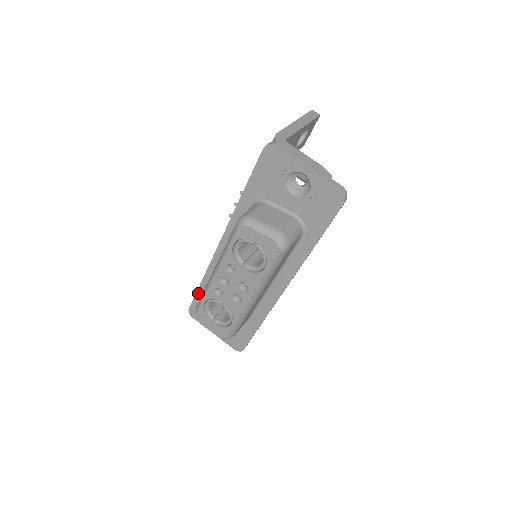
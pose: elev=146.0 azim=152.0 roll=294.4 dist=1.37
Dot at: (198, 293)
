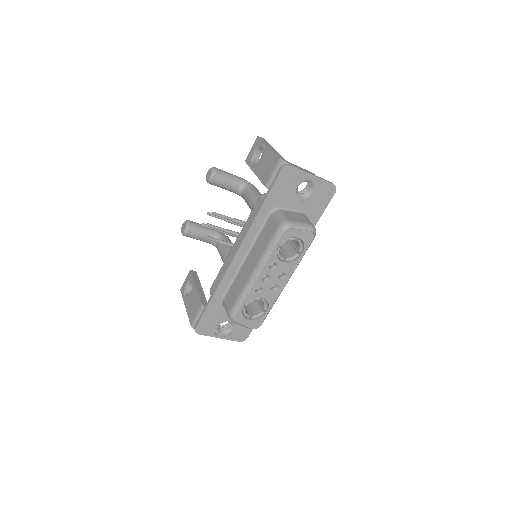
Dot at: (208, 309)
